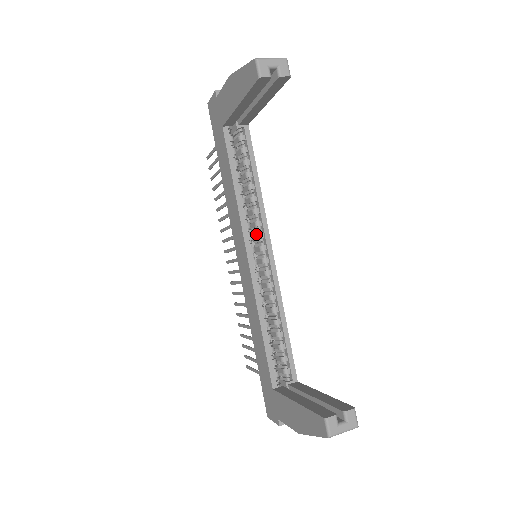
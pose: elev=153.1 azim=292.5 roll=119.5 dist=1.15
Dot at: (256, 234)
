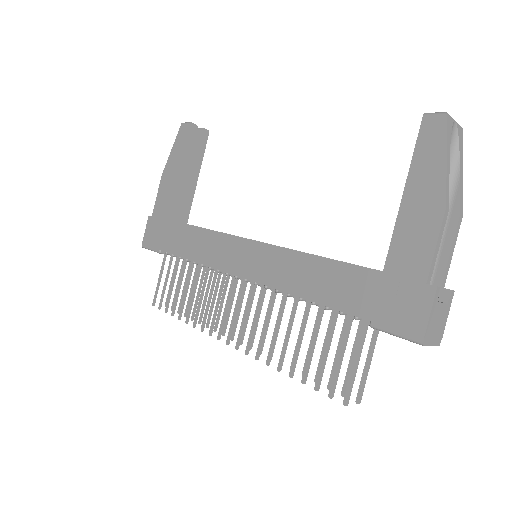
Dot at: occluded
